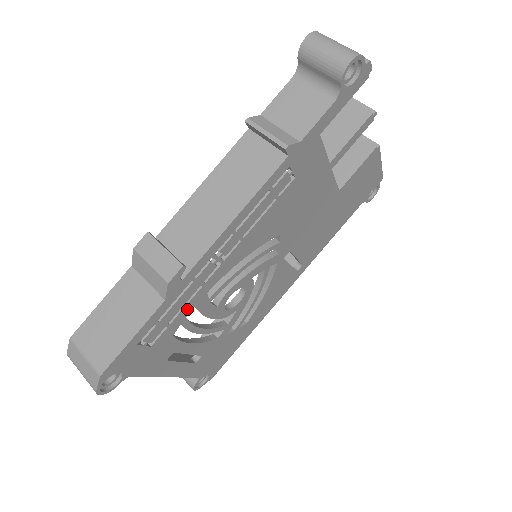
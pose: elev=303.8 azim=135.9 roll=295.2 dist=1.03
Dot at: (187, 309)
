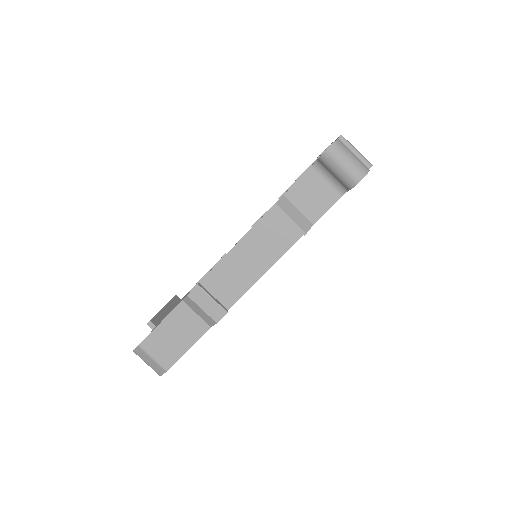
Dot at: occluded
